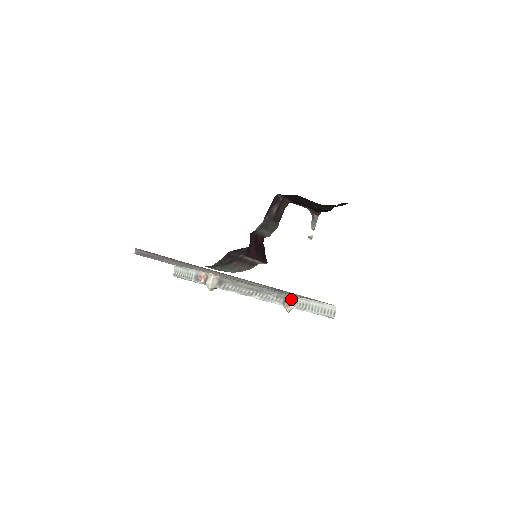
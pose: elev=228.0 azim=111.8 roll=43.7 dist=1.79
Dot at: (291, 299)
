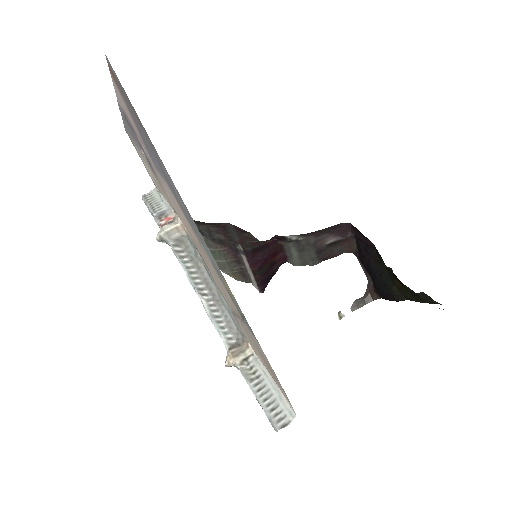
Dot at: (246, 351)
